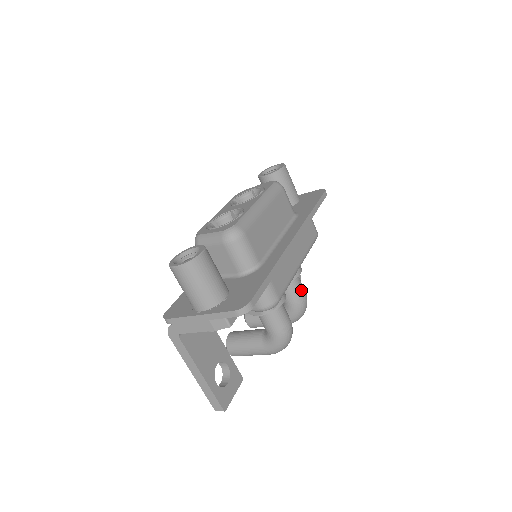
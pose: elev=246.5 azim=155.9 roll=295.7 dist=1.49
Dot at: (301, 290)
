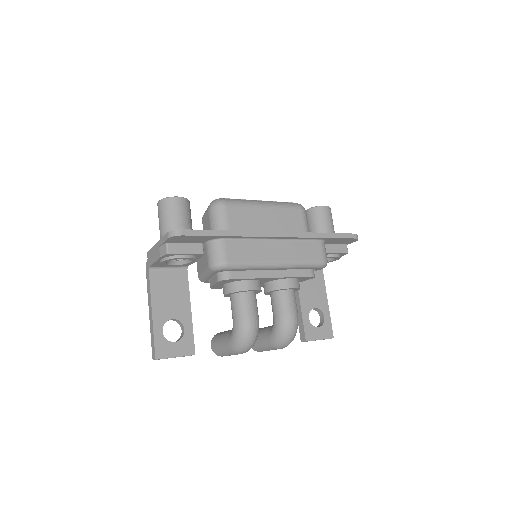
Dot at: (289, 307)
